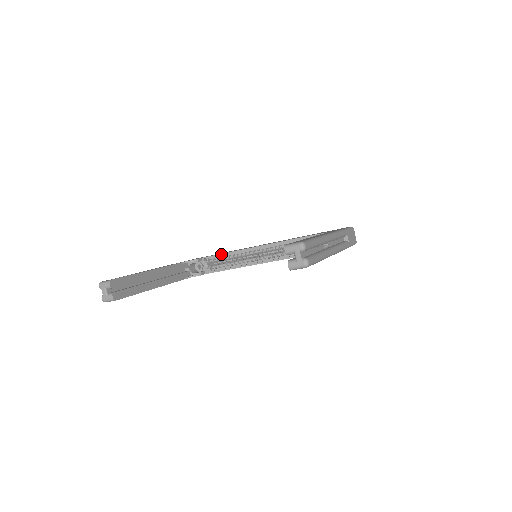
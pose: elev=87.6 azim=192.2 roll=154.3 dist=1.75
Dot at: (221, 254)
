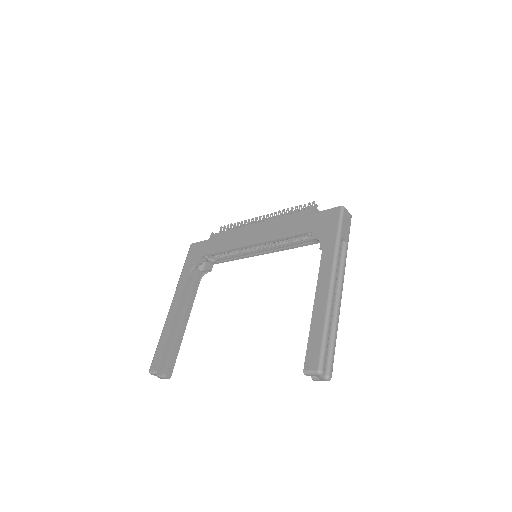
Dot at: (219, 253)
